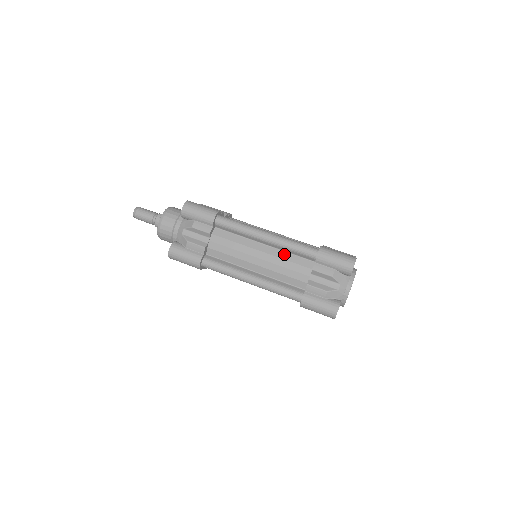
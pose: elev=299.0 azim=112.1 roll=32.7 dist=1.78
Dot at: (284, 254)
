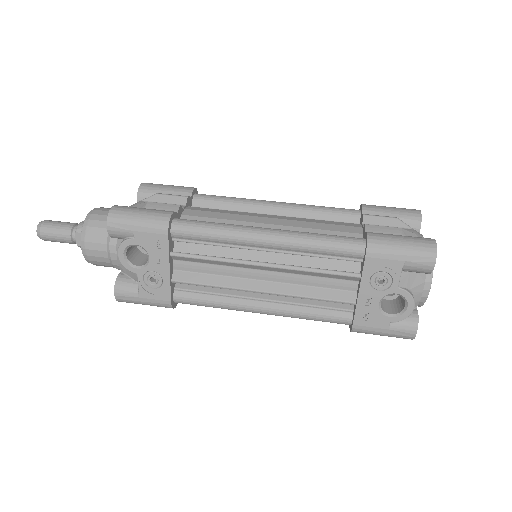
Dot at: occluded
